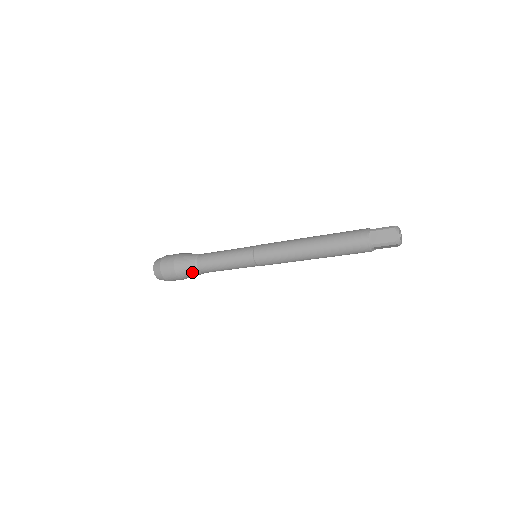
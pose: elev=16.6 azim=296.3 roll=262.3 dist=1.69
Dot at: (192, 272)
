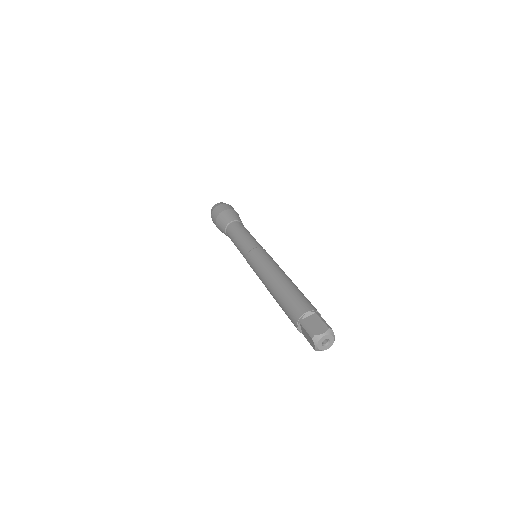
Dot at: occluded
